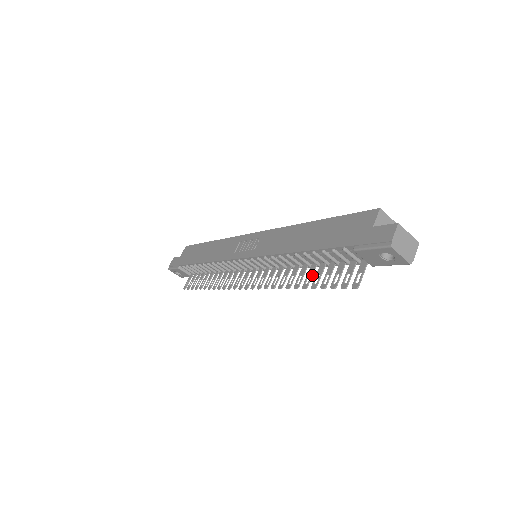
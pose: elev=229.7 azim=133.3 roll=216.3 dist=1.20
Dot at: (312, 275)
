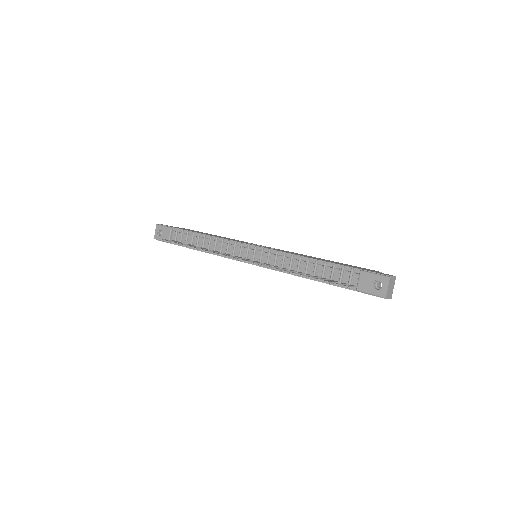
Dot at: (308, 275)
